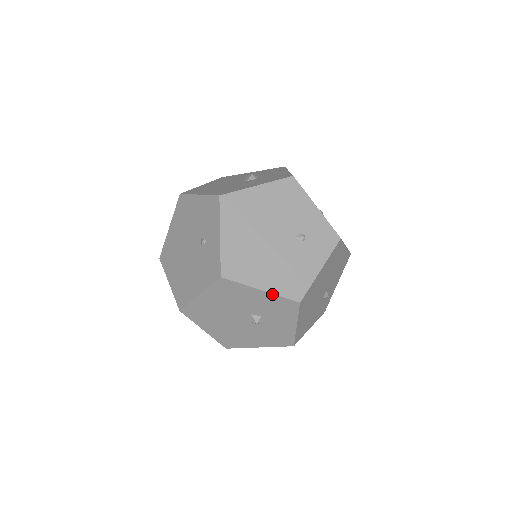
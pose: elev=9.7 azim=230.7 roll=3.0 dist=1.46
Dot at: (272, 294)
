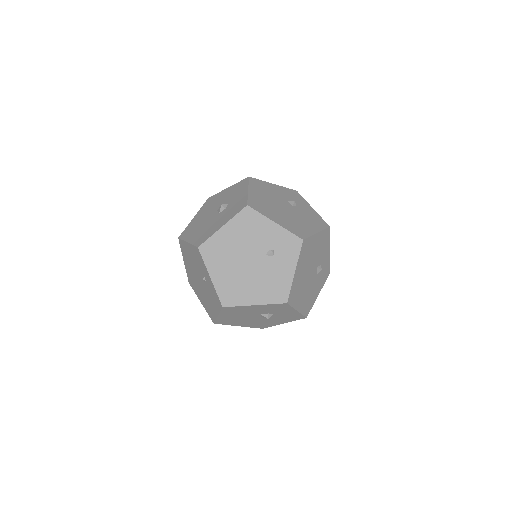
Dot at: (264, 305)
